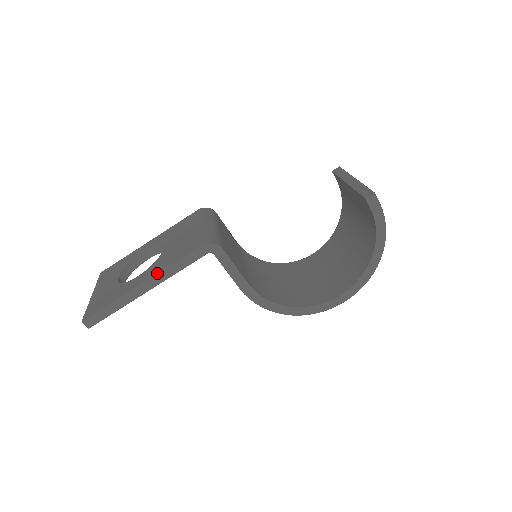
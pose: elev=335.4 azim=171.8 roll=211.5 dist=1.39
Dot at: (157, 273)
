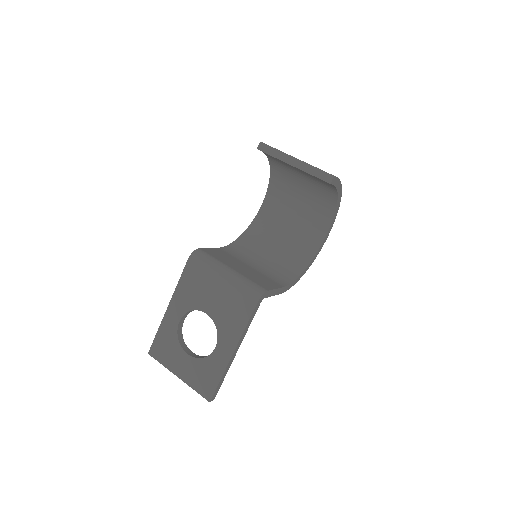
Dot at: (239, 340)
